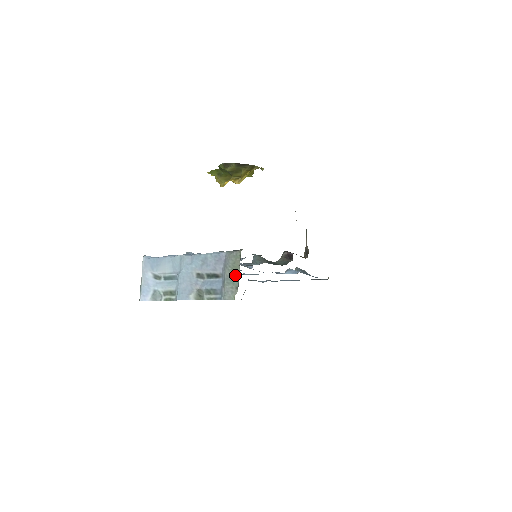
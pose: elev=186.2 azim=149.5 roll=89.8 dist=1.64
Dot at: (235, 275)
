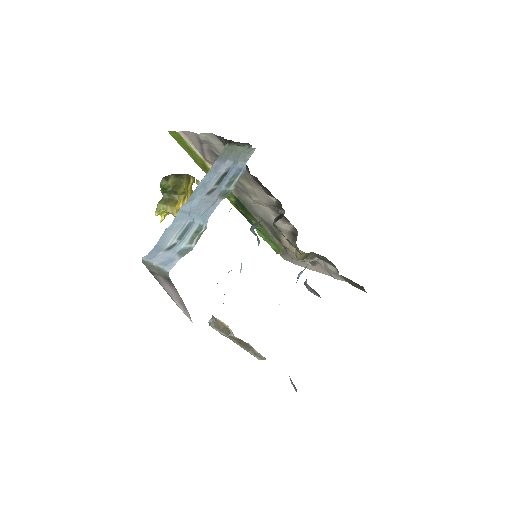
Dot at: (238, 149)
